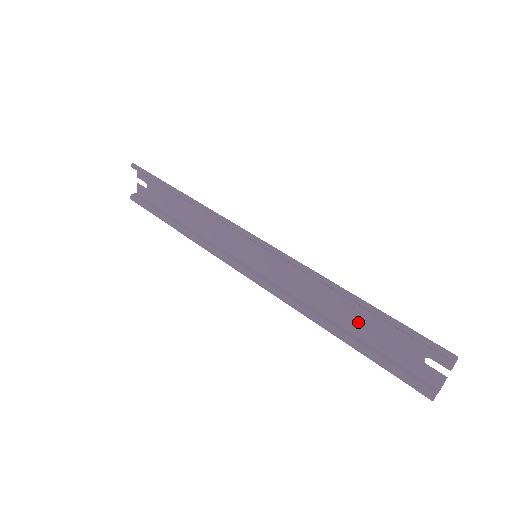
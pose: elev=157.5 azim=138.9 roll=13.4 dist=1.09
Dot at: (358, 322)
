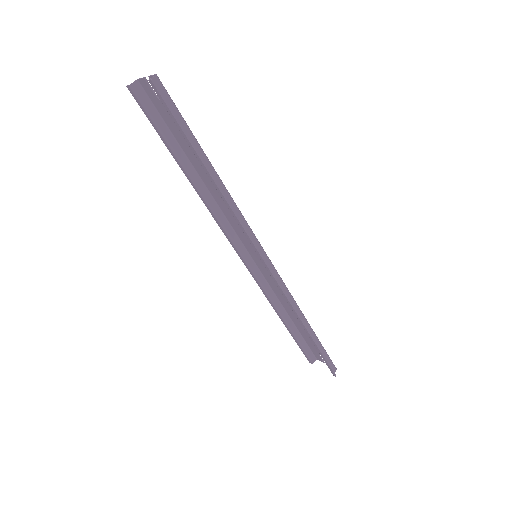
Dot at: (300, 324)
